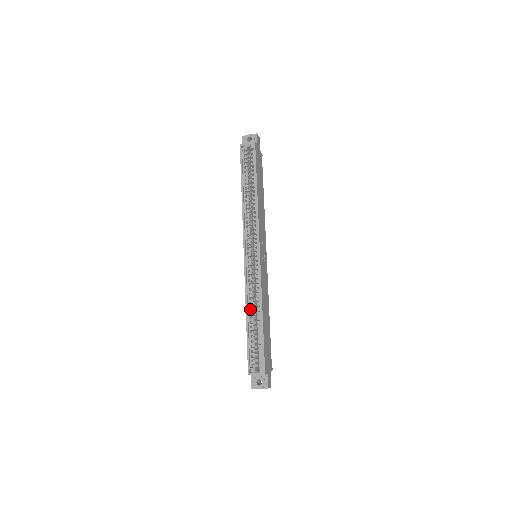
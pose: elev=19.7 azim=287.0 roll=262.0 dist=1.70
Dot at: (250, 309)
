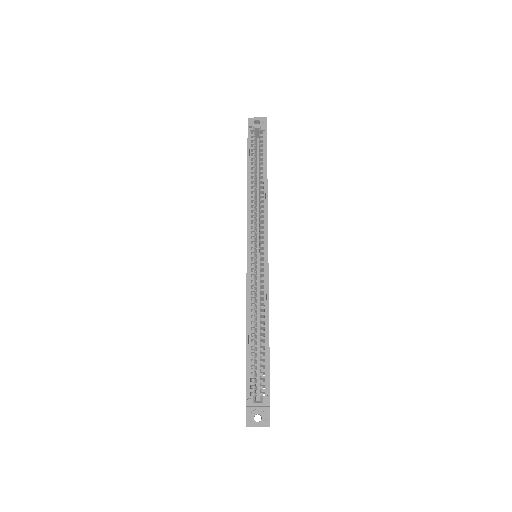
Dot at: (251, 318)
